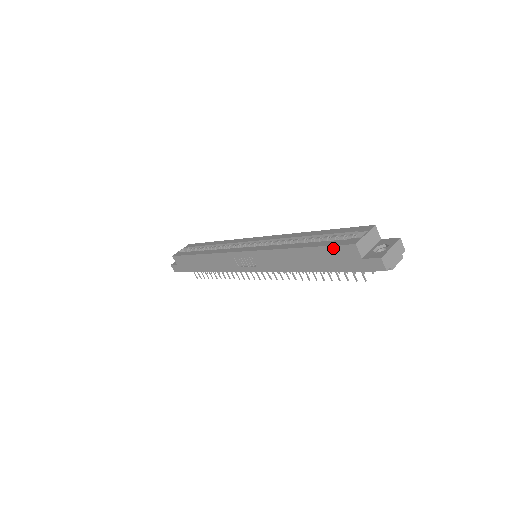
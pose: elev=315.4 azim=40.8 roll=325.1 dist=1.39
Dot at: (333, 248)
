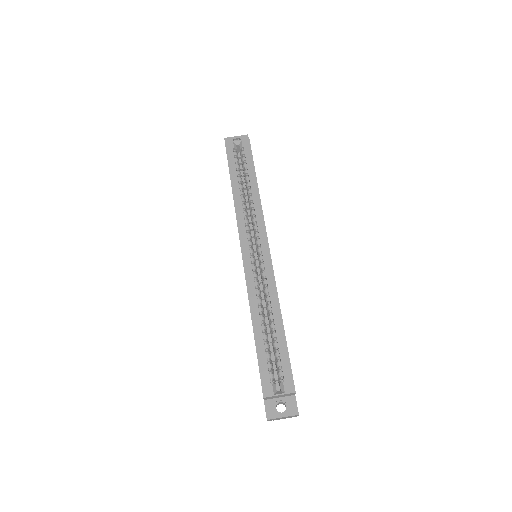
Dot at: (259, 372)
